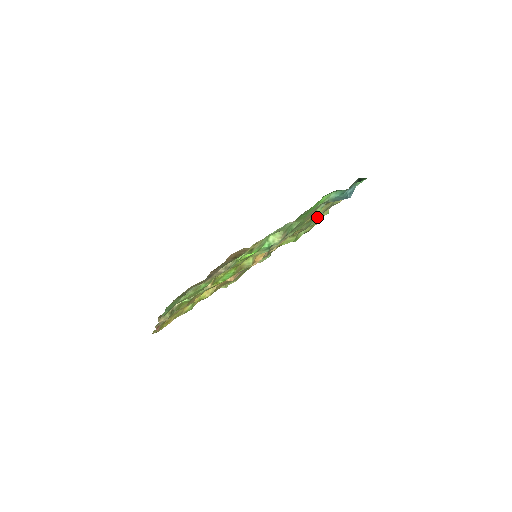
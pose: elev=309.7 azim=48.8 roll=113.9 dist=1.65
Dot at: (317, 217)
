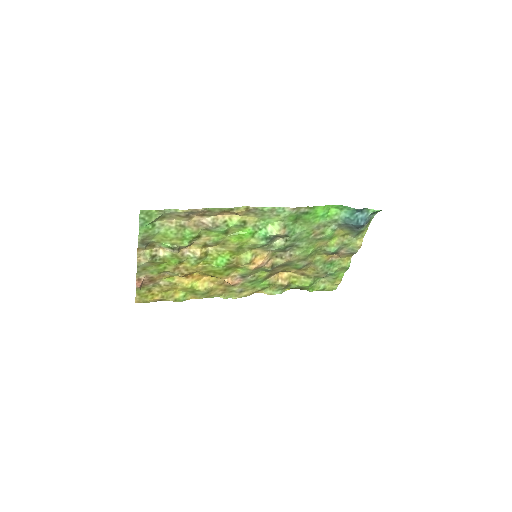
Dot at: (331, 250)
